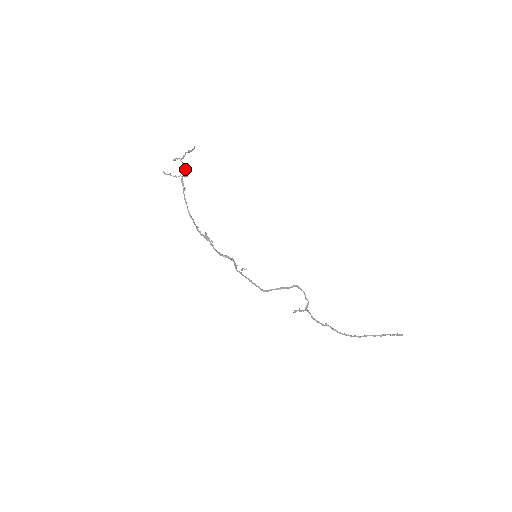
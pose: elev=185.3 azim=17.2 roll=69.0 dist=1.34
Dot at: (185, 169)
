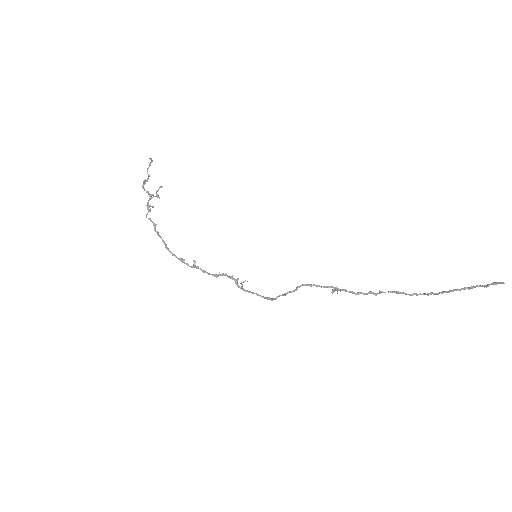
Dot at: (149, 198)
